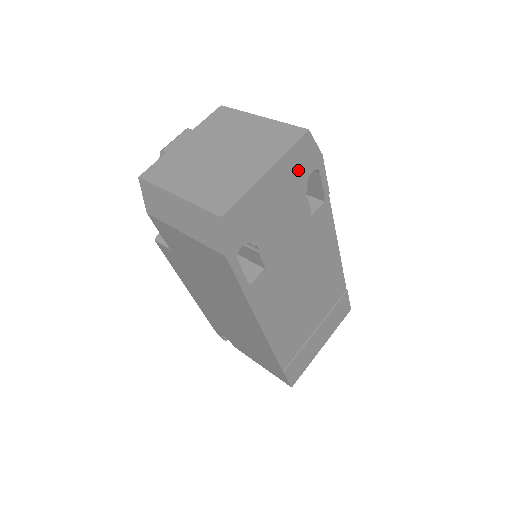
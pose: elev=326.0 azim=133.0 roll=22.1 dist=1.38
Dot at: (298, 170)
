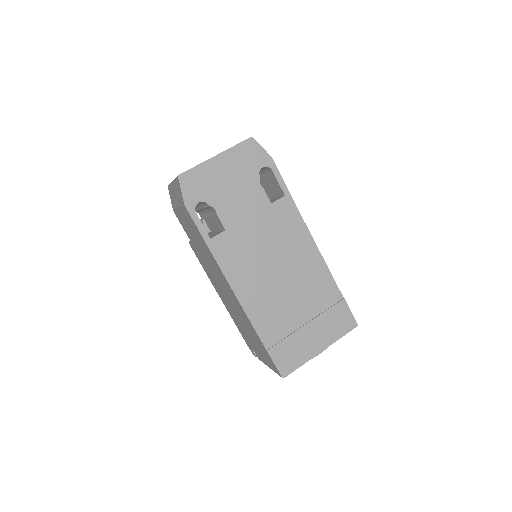
Dot at: (247, 162)
